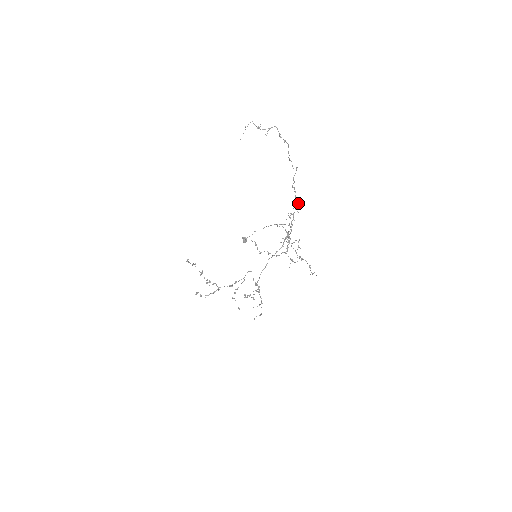
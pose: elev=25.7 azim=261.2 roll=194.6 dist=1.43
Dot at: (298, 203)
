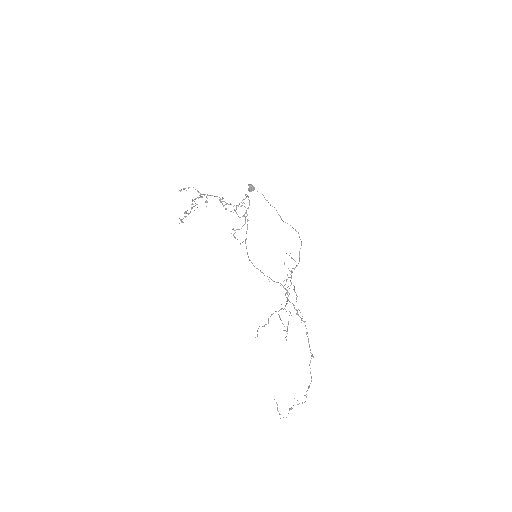
Dot at: occluded
